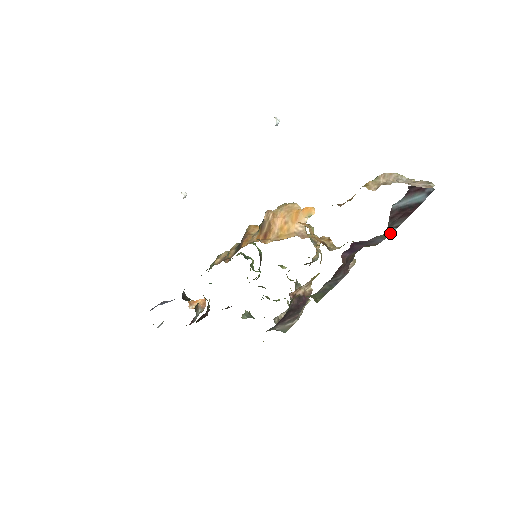
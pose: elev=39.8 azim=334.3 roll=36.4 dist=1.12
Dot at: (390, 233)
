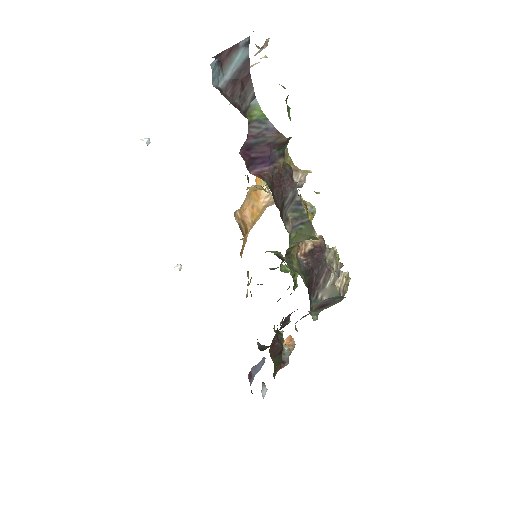
Dot at: (259, 110)
